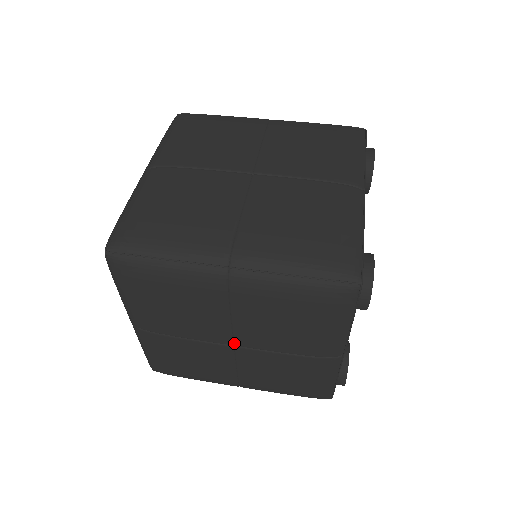
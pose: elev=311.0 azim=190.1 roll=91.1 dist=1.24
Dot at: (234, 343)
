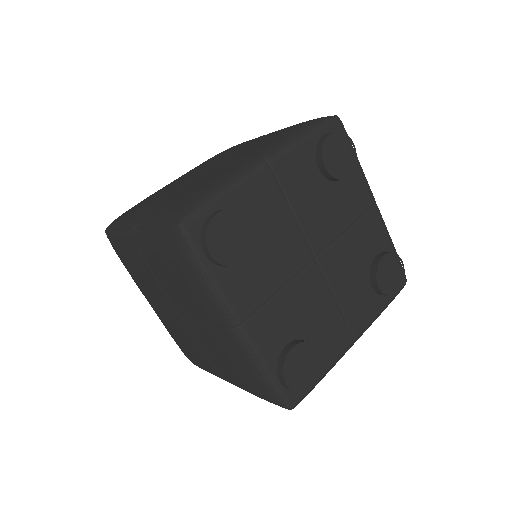
Dot at: (179, 313)
